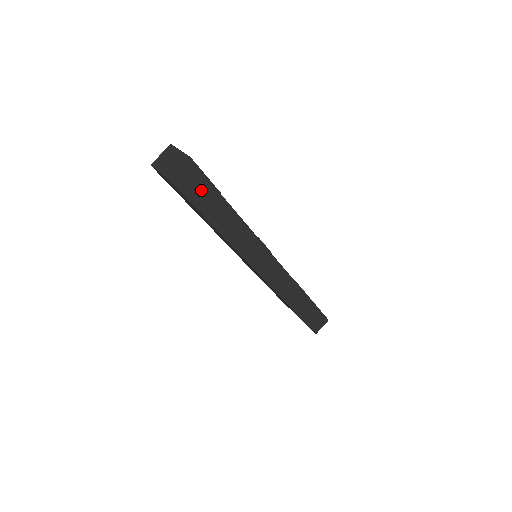
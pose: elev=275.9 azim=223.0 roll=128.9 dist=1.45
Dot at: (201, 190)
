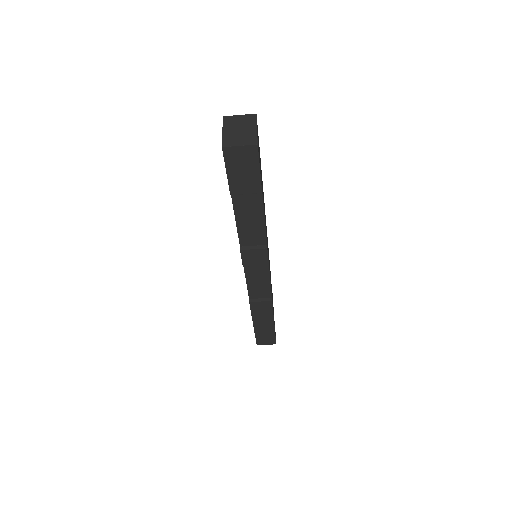
Dot at: (246, 177)
